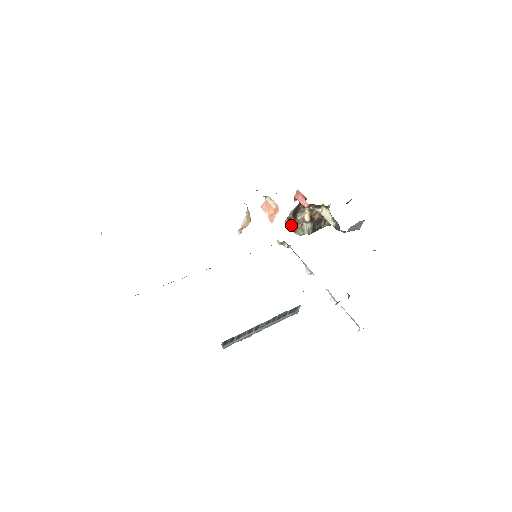
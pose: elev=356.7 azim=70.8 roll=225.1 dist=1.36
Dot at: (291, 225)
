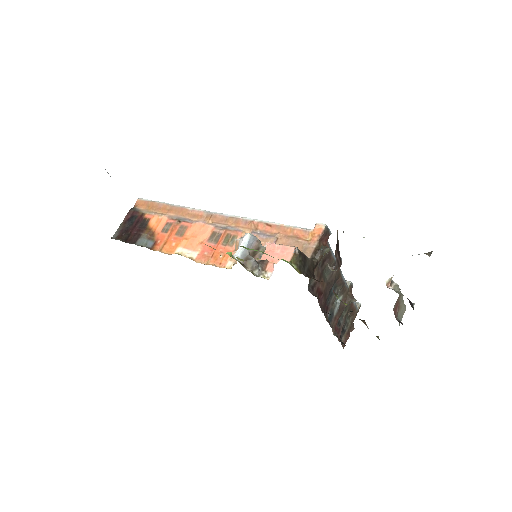
Dot at: occluded
